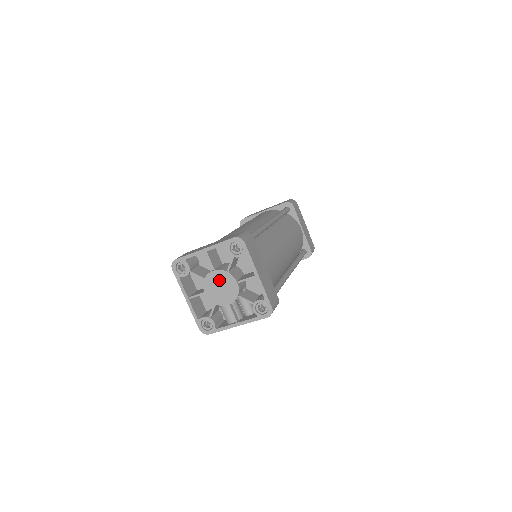
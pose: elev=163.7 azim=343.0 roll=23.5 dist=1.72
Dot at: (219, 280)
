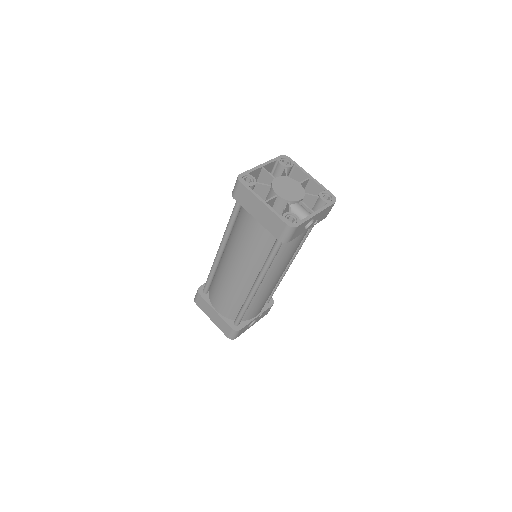
Dot at: (284, 183)
